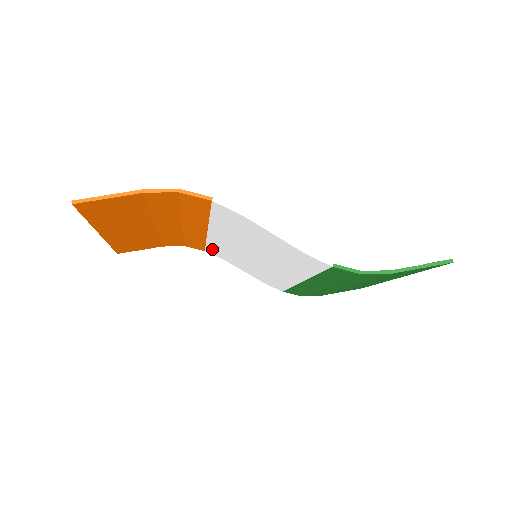
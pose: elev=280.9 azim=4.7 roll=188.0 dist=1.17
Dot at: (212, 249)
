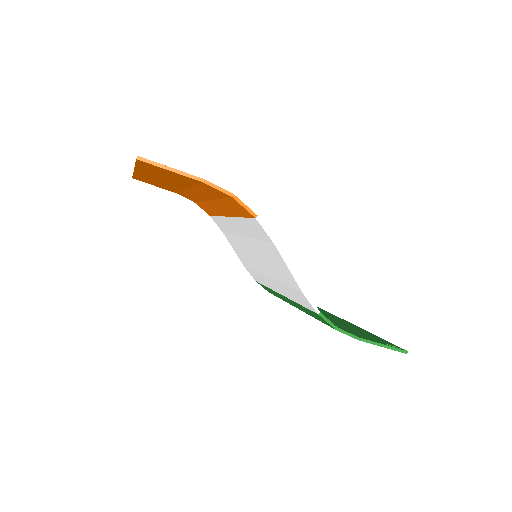
Dot at: (219, 221)
